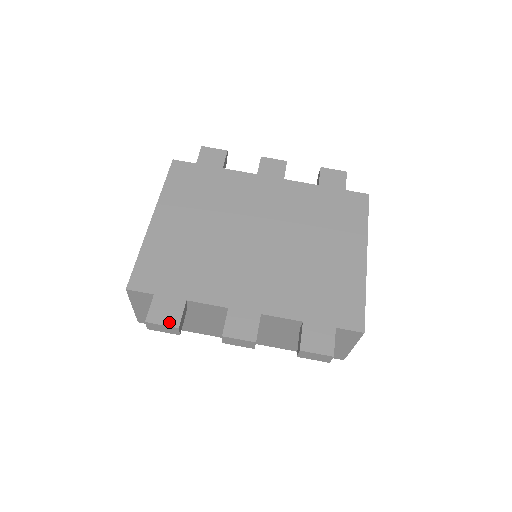
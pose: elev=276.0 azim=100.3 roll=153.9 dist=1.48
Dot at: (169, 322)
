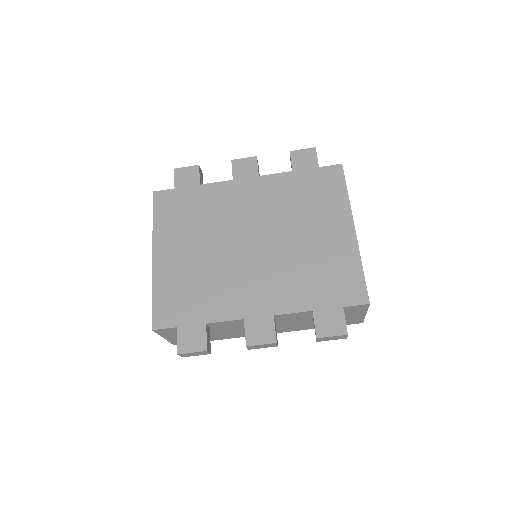
Dot at: (197, 348)
